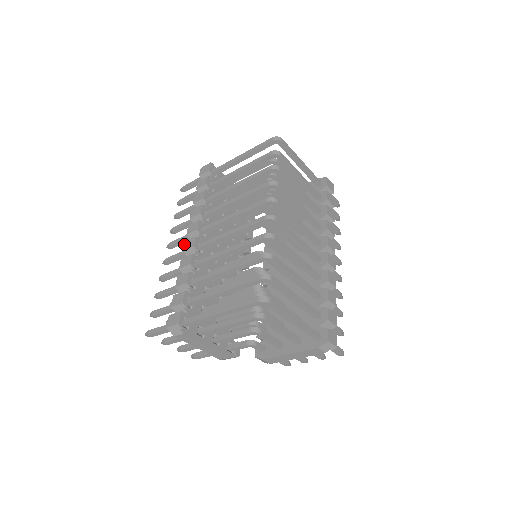
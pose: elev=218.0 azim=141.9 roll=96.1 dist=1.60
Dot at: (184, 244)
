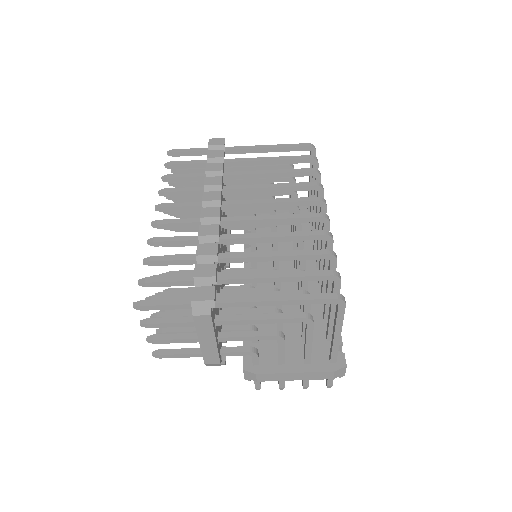
Dot at: (201, 210)
